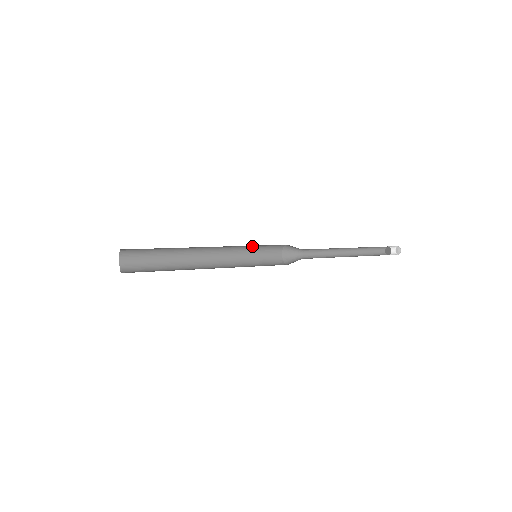
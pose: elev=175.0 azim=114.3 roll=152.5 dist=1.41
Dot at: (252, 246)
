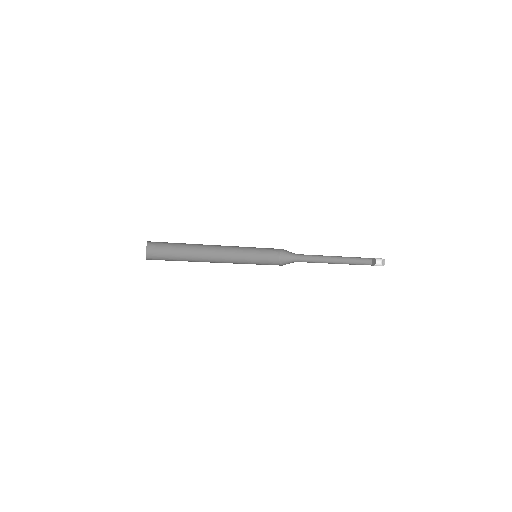
Dot at: (253, 249)
